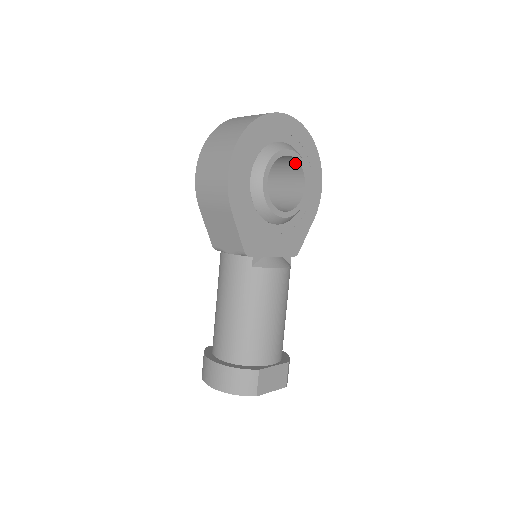
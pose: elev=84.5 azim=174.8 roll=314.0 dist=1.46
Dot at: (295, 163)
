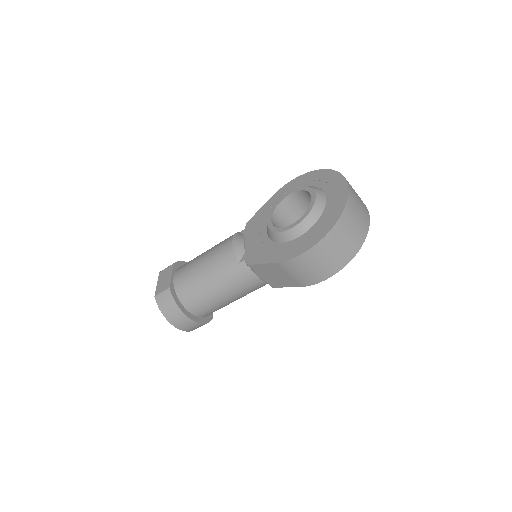
Dot at: occluded
